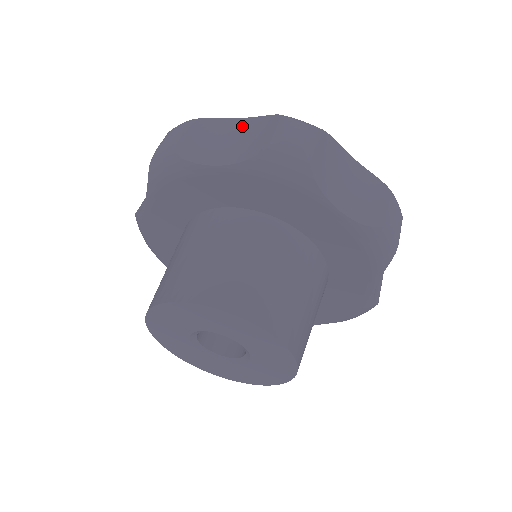
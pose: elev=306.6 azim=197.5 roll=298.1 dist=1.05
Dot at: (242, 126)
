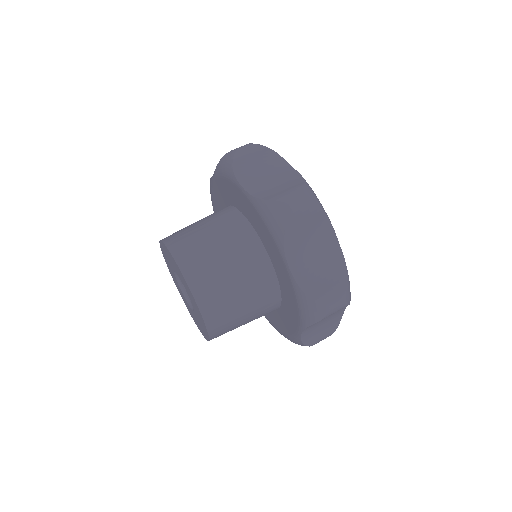
Dot at: (285, 172)
